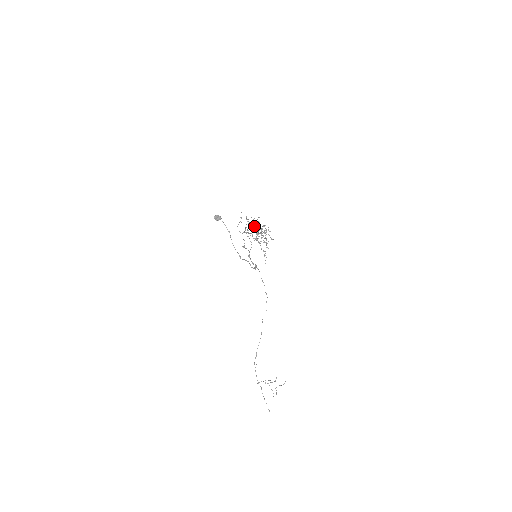
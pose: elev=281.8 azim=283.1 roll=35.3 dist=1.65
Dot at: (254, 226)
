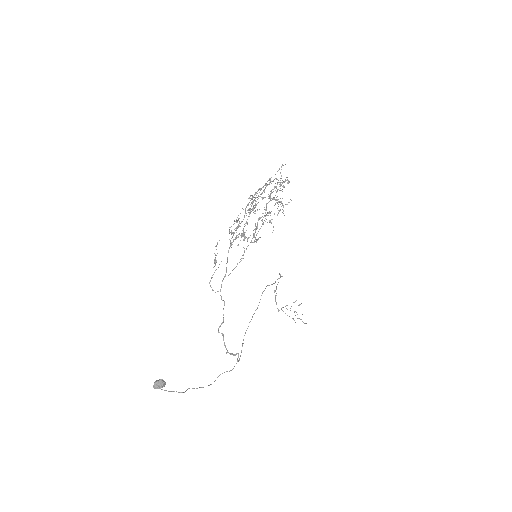
Dot at: occluded
